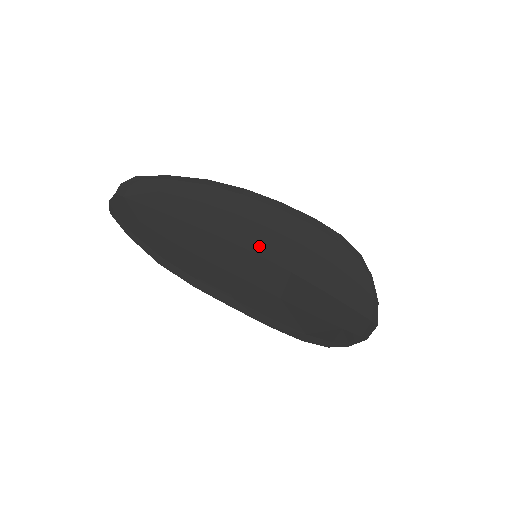
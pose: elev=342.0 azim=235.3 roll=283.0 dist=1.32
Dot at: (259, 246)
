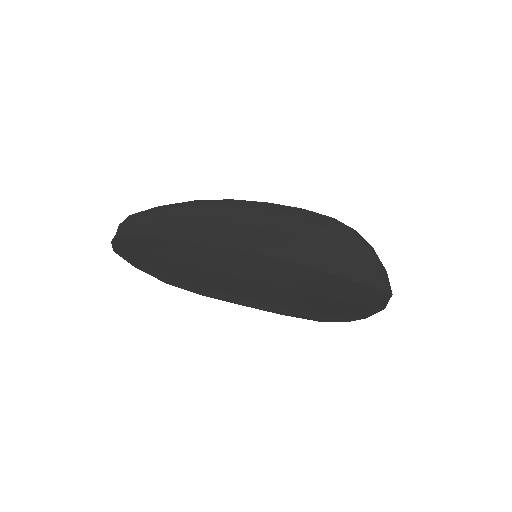
Dot at: (256, 246)
